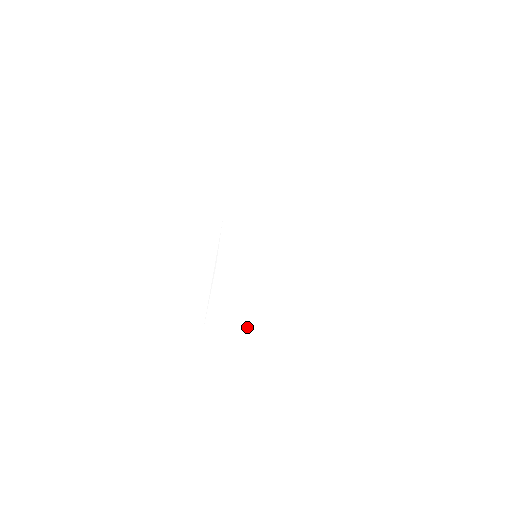
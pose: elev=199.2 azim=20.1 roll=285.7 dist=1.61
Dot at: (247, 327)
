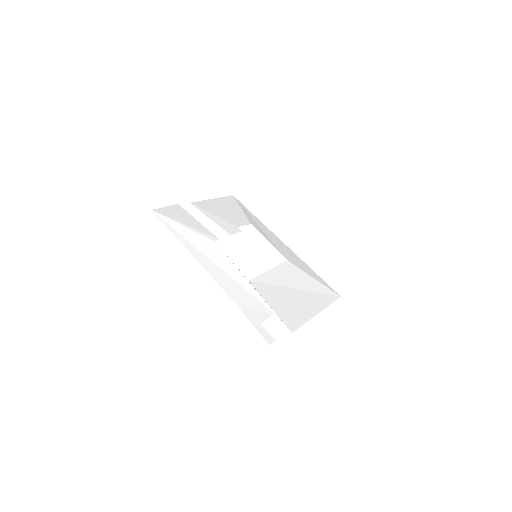
Dot at: (307, 310)
